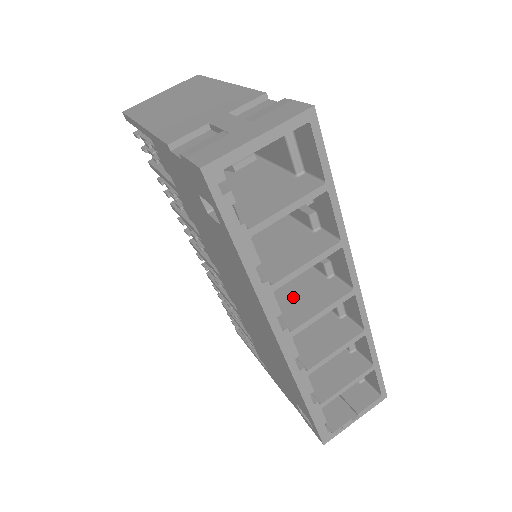
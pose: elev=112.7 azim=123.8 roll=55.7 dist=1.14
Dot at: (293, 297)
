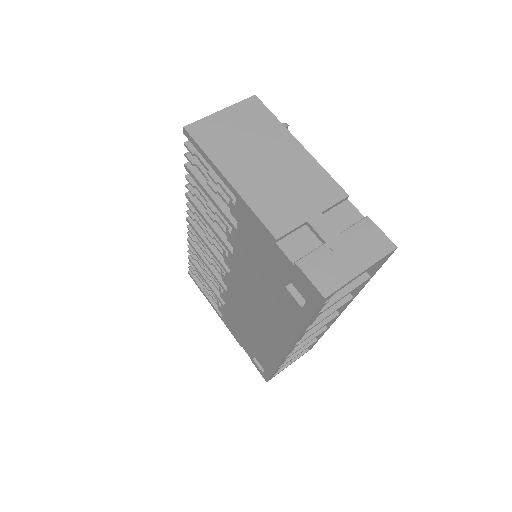
Dot at: occluded
